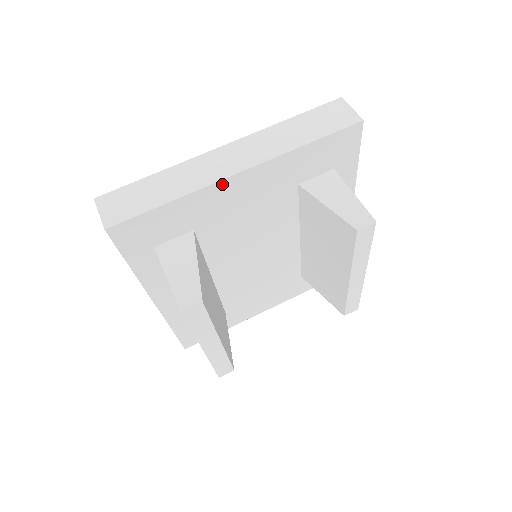
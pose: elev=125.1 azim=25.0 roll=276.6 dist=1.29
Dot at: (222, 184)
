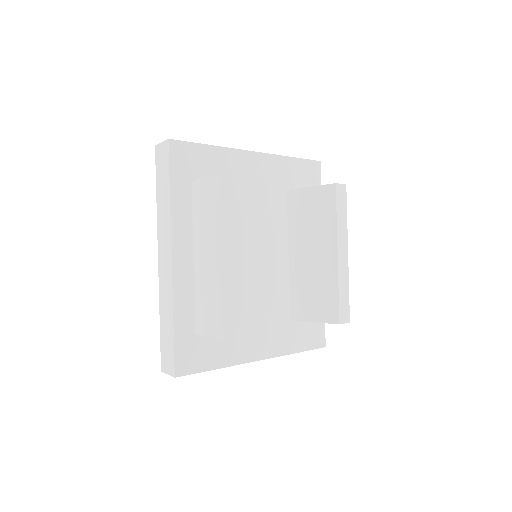
Dot at: (243, 154)
